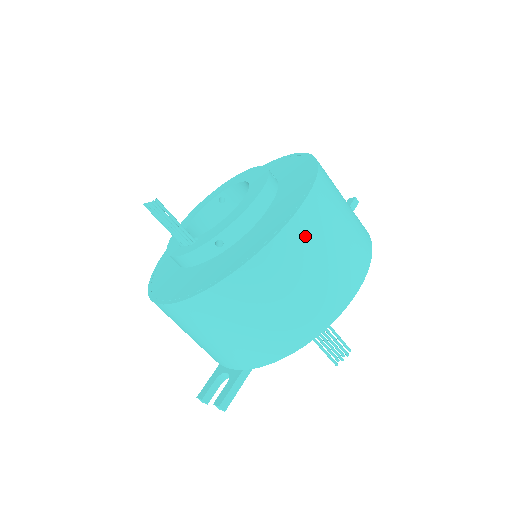
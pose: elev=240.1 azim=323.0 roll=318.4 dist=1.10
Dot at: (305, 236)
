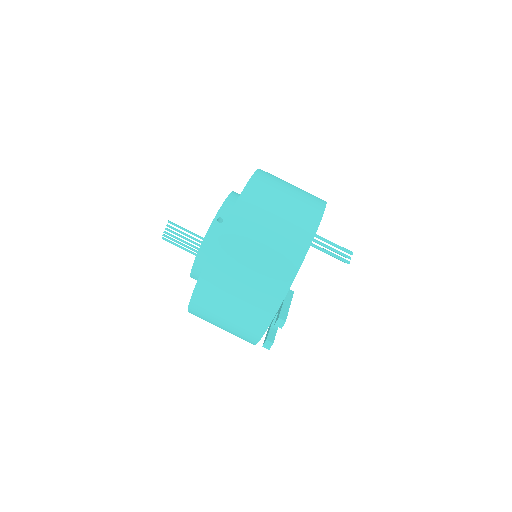
Dot at: (268, 181)
